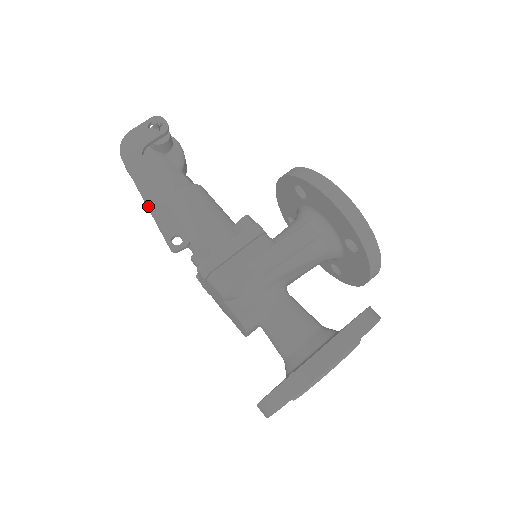
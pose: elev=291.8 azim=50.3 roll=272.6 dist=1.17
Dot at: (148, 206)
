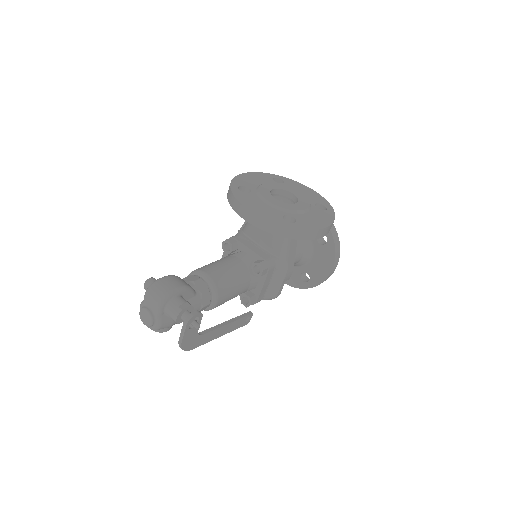
Dot at: occluded
